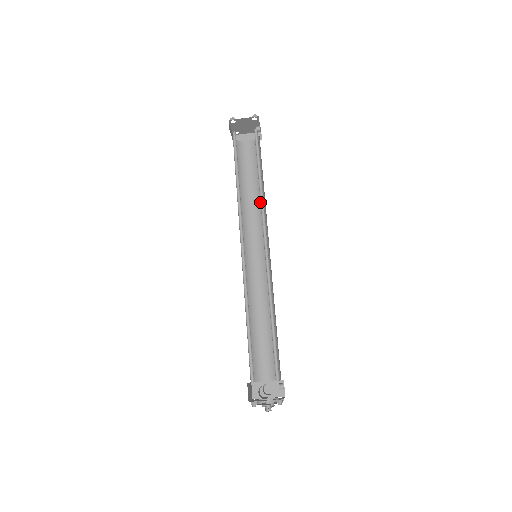
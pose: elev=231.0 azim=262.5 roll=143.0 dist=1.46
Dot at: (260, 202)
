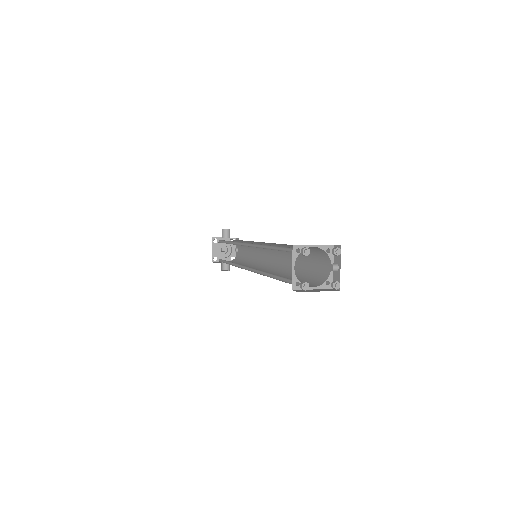
Dot at: occluded
